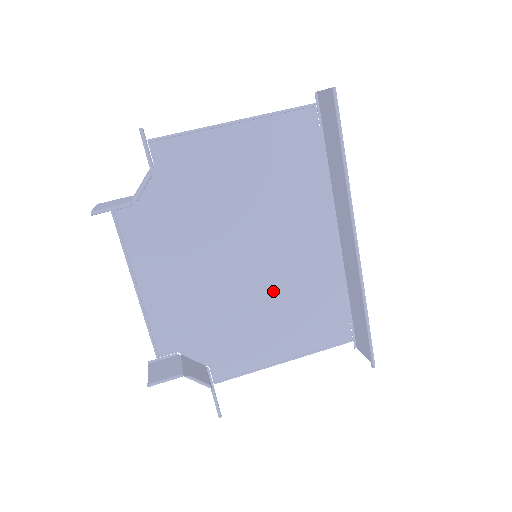
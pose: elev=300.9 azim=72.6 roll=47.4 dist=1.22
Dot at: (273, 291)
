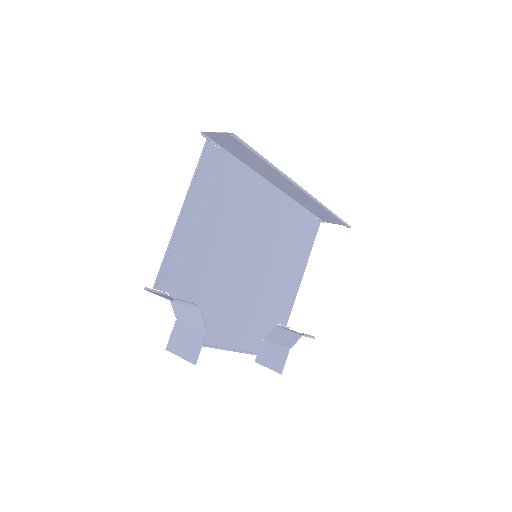
Dot at: (273, 256)
